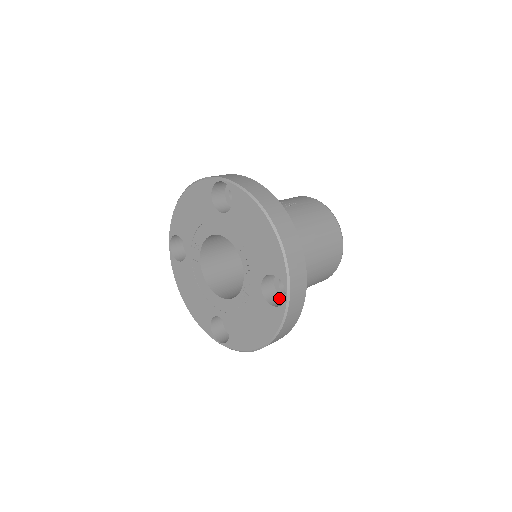
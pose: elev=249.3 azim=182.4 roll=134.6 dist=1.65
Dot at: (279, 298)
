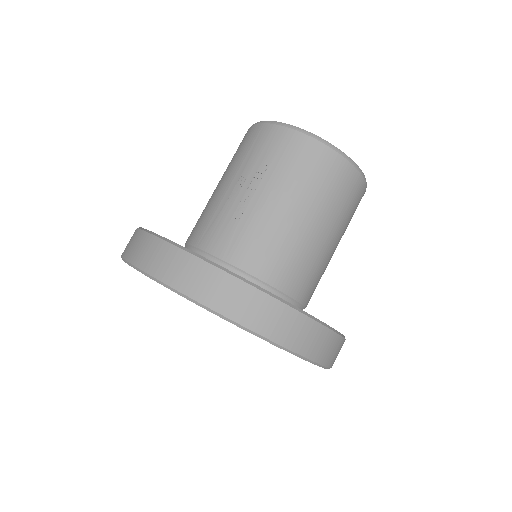
Dot at: occluded
